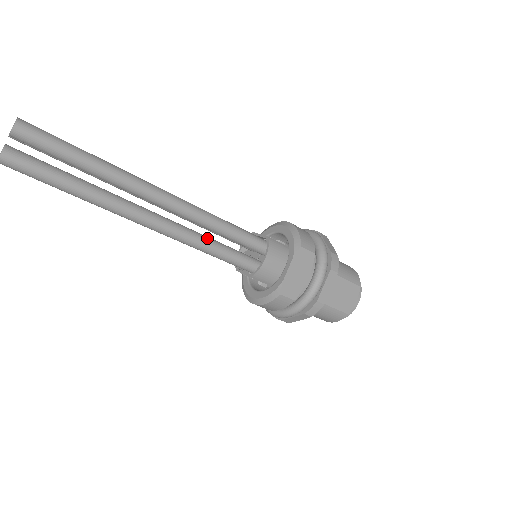
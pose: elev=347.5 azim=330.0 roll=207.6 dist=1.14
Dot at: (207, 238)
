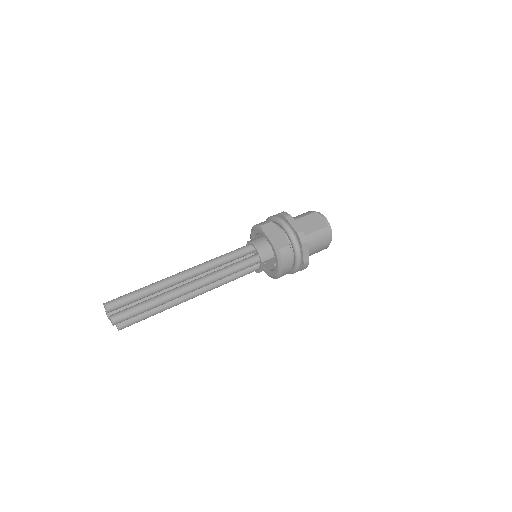
Dot at: (222, 268)
